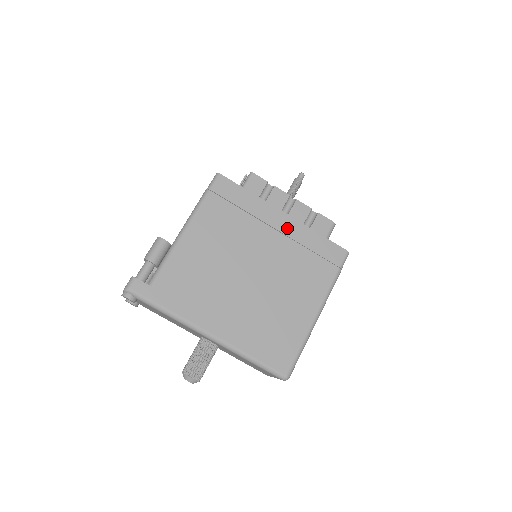
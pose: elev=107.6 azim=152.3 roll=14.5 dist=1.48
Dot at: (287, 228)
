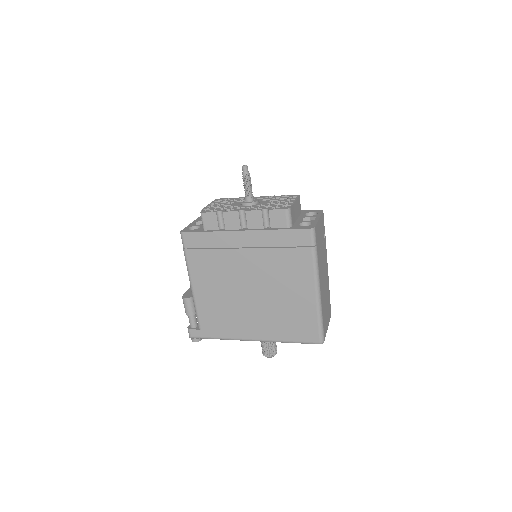
Dot at: (252, 241)
